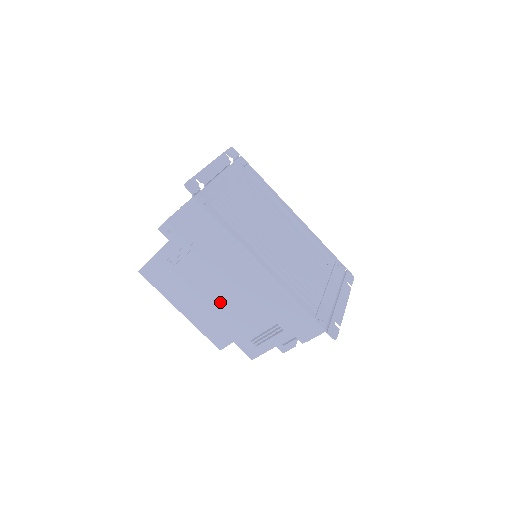
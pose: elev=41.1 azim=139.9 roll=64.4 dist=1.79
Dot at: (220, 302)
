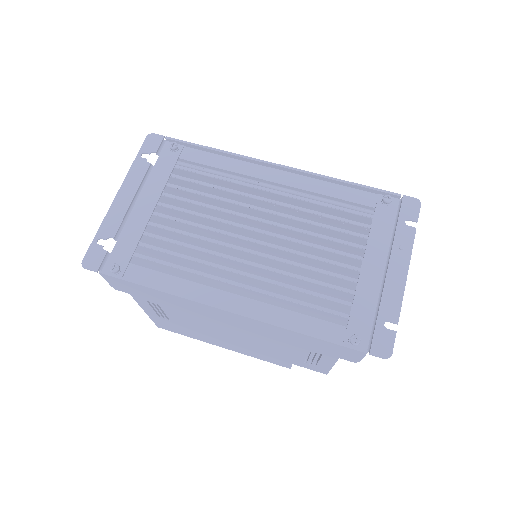
Dot at: (239, 340)
